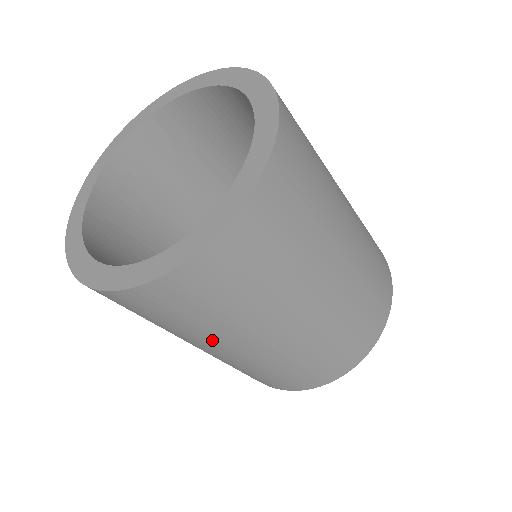
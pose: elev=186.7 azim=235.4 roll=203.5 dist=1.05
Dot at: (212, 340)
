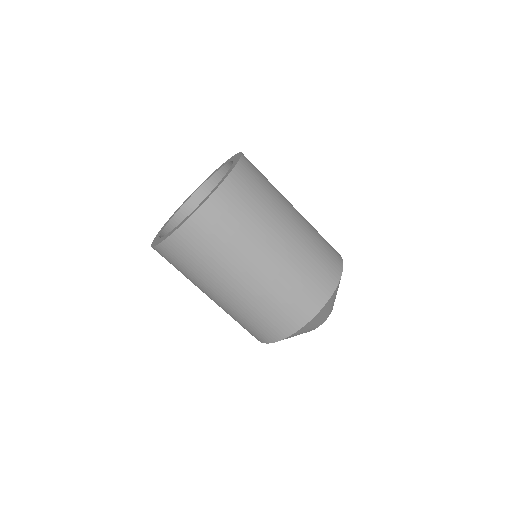
Dot at: (210, 283)
